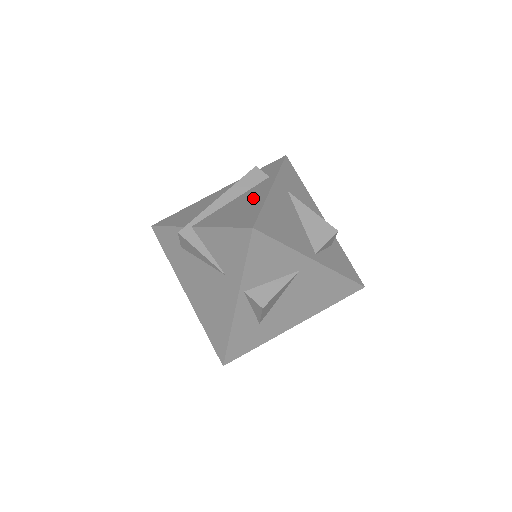
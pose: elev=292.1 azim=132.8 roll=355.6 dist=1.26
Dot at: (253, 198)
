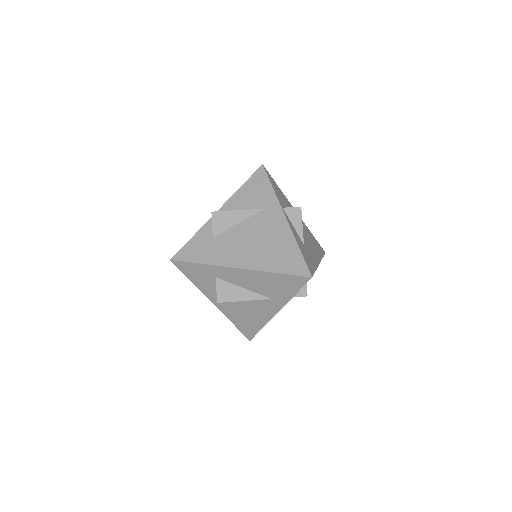
Dot at: occluded
